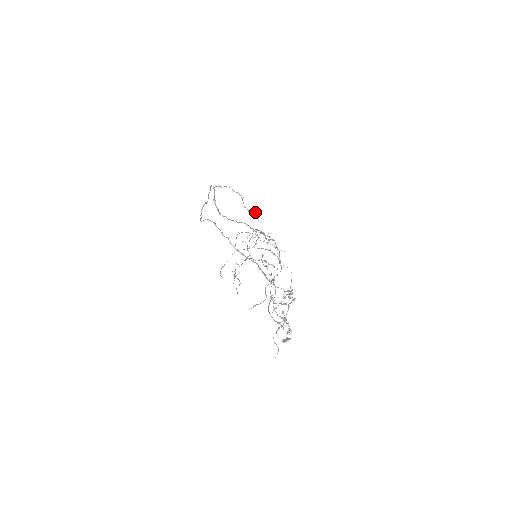
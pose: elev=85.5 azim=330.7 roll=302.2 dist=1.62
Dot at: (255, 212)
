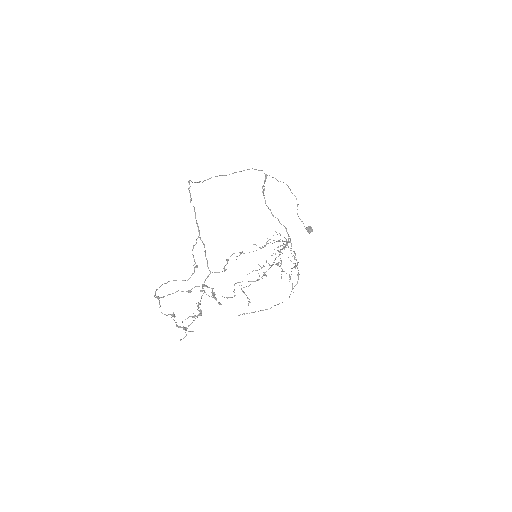
Dot at: (310, 227)
